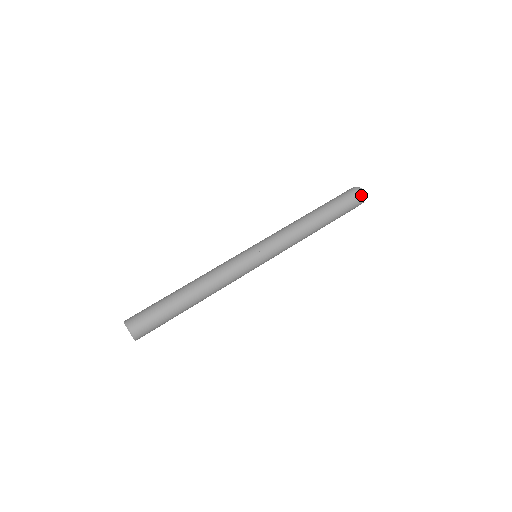
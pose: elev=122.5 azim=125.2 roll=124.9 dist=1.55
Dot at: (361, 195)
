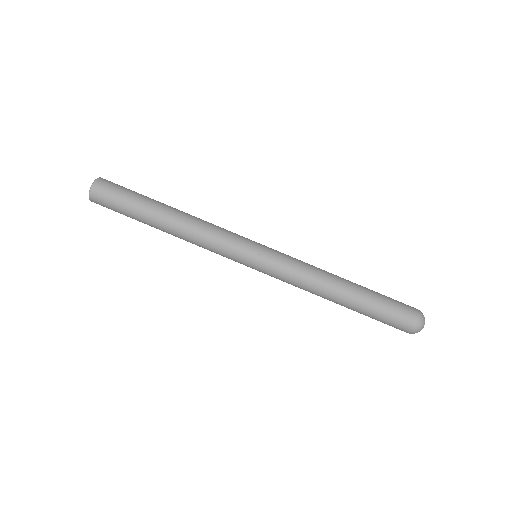
Dot at: (417, 318)
